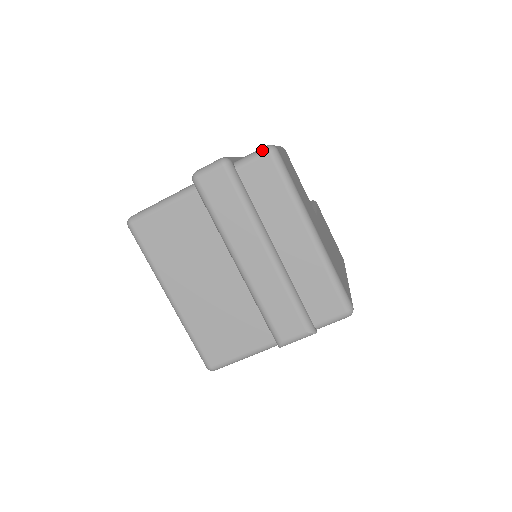
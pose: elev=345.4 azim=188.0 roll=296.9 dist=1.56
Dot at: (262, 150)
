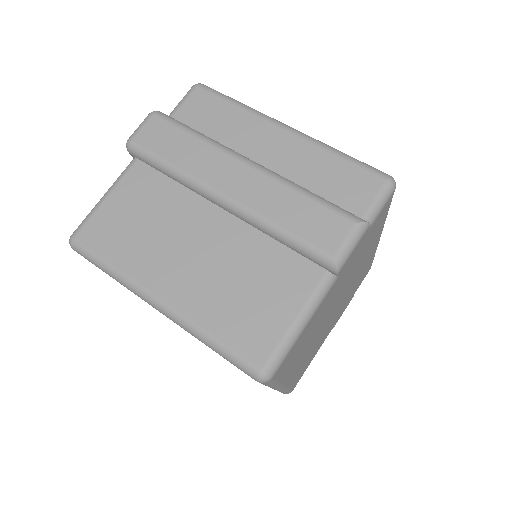
Dot at: (189, 90)
